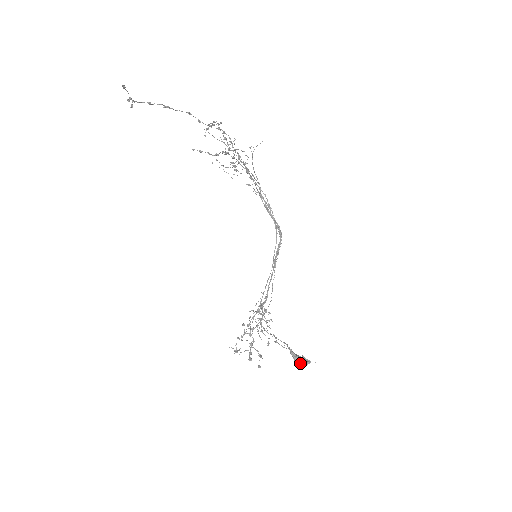
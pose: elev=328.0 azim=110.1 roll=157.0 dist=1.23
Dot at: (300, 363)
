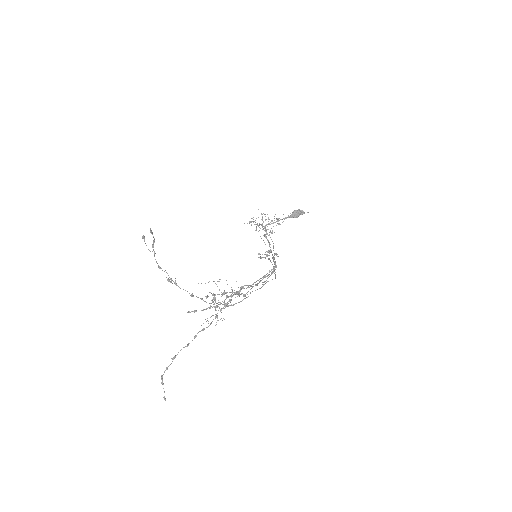
Dot at: (297, 215)
